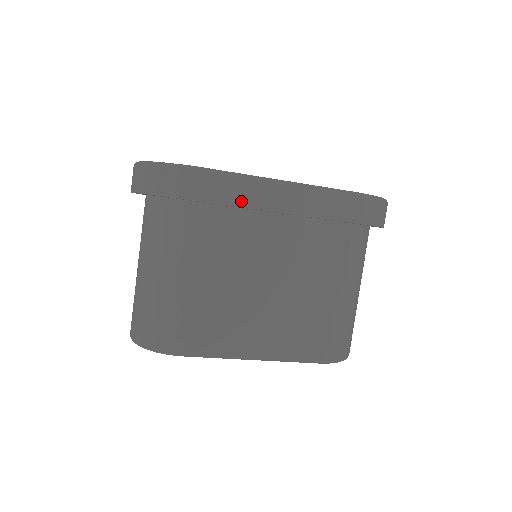
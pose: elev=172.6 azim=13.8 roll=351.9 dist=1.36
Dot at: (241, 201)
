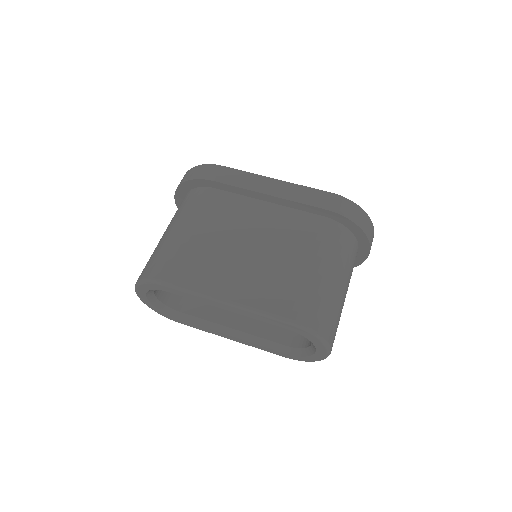
Dot at: (241, 184)
